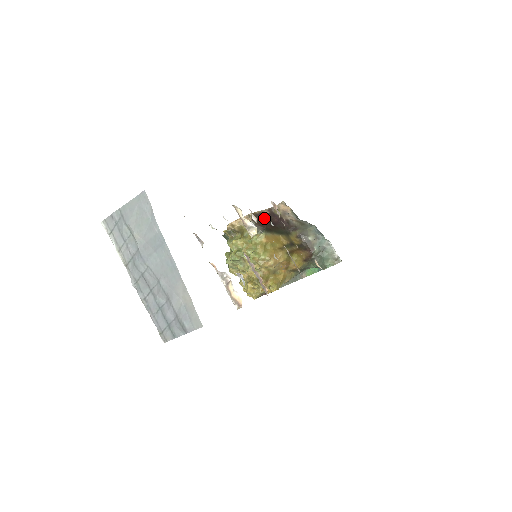
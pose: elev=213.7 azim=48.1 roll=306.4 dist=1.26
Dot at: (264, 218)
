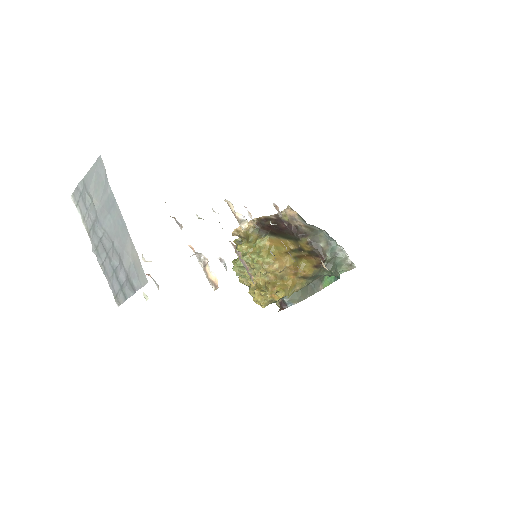
Dot at: occluded
